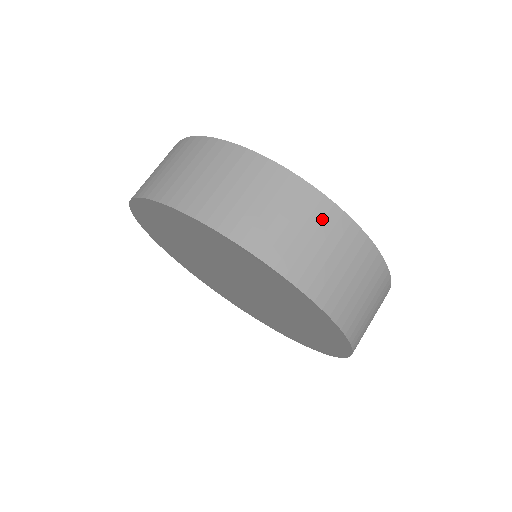
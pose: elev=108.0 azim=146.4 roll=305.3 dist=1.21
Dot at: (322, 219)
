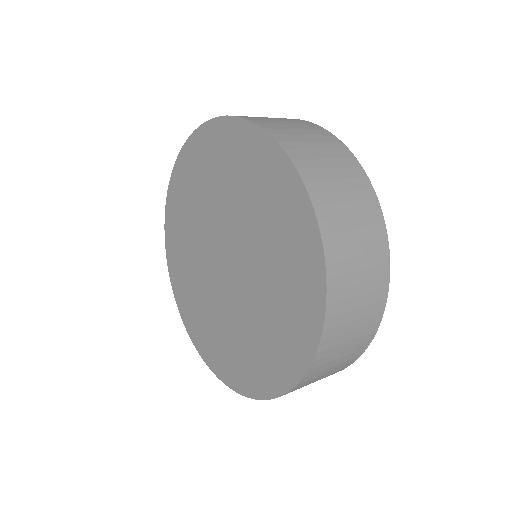
Dot at: (353, 177)
